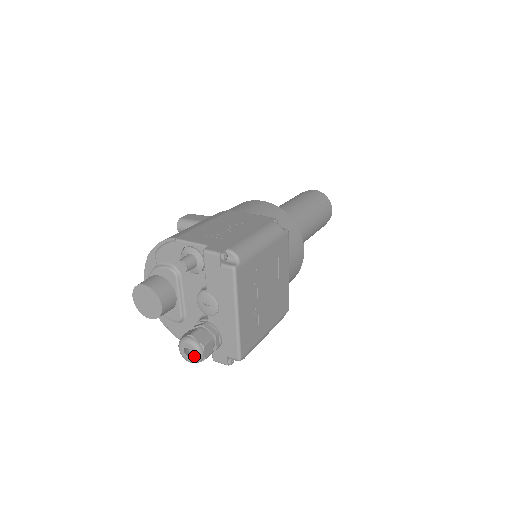
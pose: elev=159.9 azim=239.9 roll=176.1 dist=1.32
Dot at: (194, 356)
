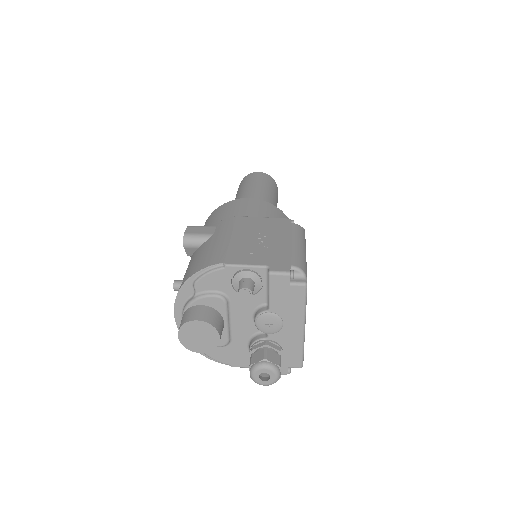
Dot at: (272, 379)
